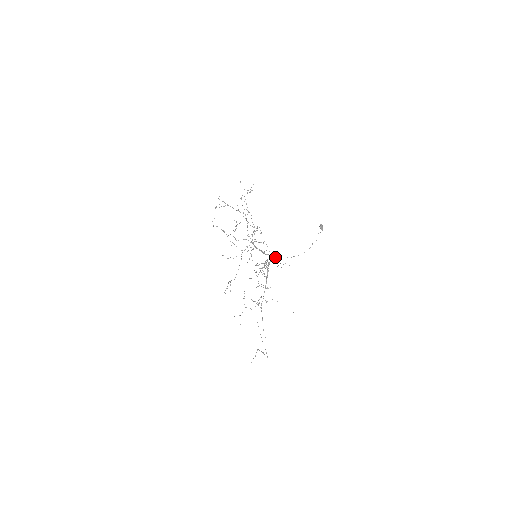
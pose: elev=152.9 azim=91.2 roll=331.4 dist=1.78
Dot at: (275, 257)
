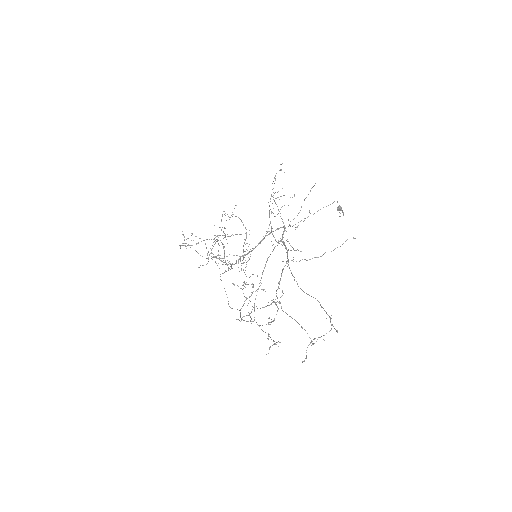
Dot at: occluded
